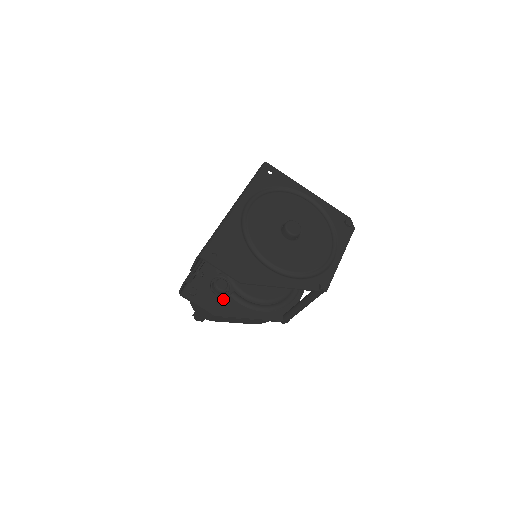
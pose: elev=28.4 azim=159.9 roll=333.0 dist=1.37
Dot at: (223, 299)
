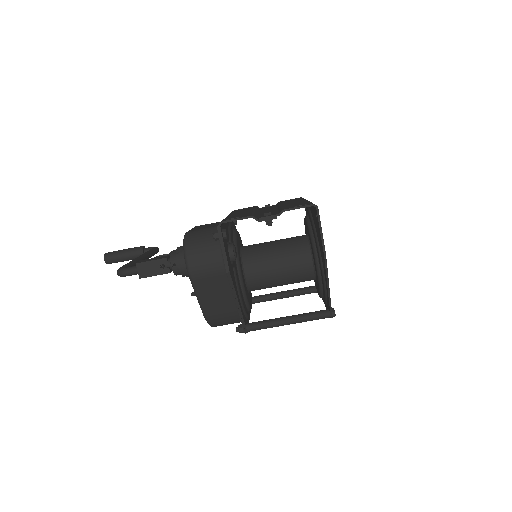
Dot at: (231, 265)
